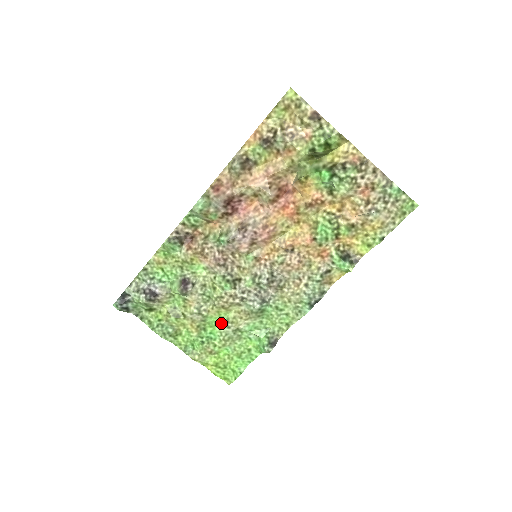
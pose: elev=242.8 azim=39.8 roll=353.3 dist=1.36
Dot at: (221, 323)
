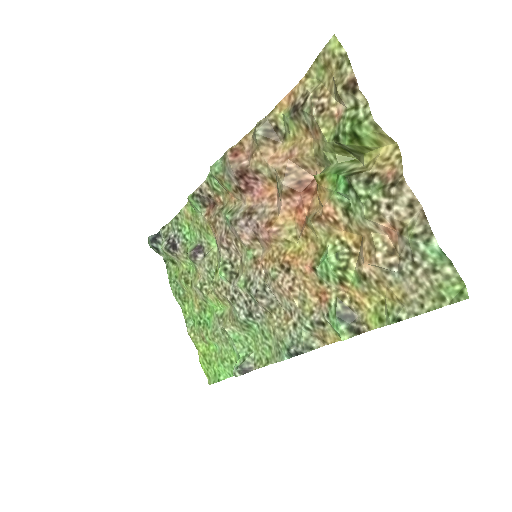
Dot at: (216, 314)
